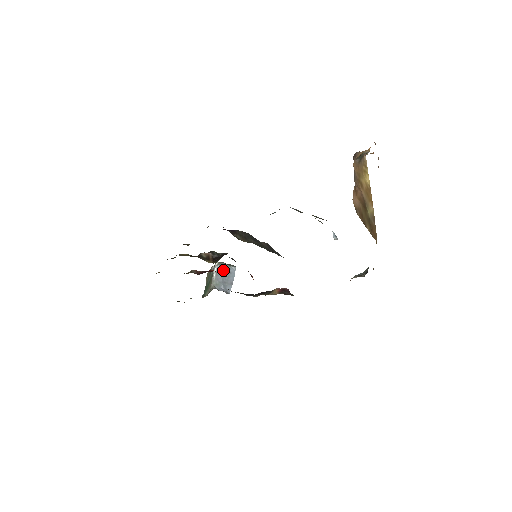
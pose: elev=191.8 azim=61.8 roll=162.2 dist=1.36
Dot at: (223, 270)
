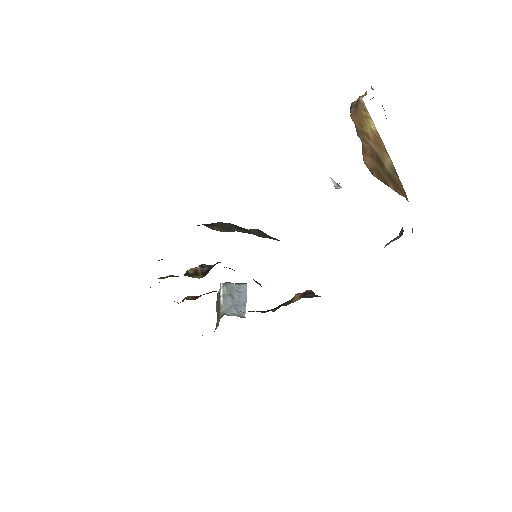
Dot at: (231, 291)
